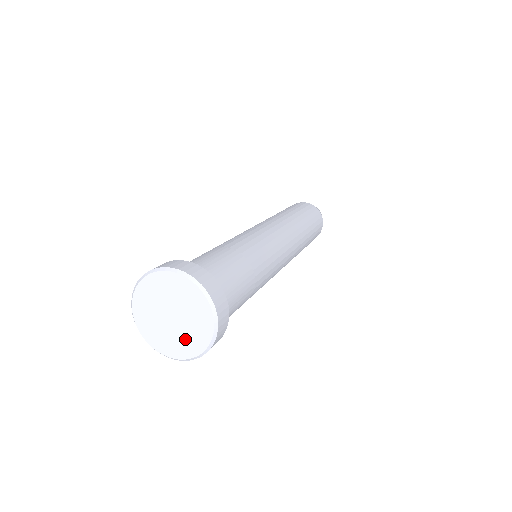
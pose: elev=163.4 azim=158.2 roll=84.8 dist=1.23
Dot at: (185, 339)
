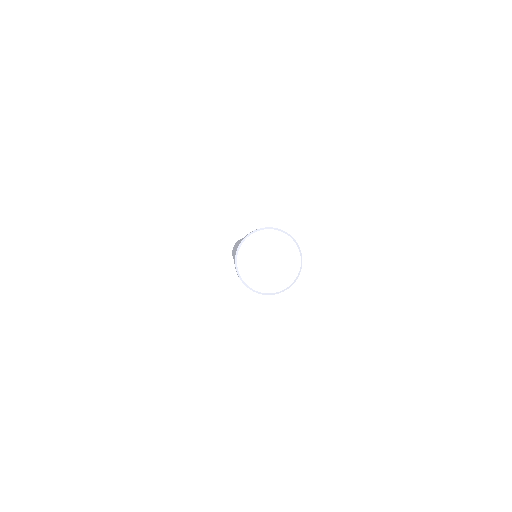
Dot at: (287, 261)
